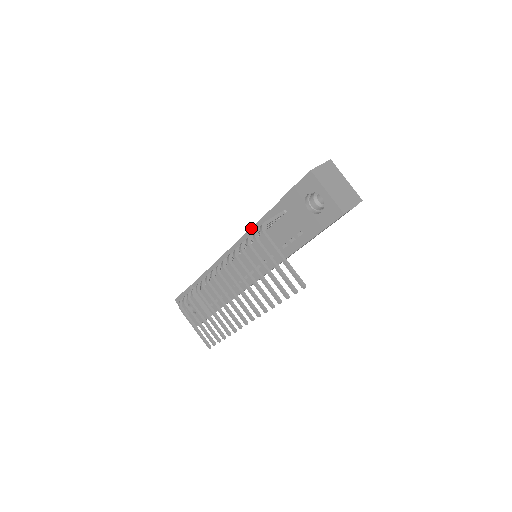
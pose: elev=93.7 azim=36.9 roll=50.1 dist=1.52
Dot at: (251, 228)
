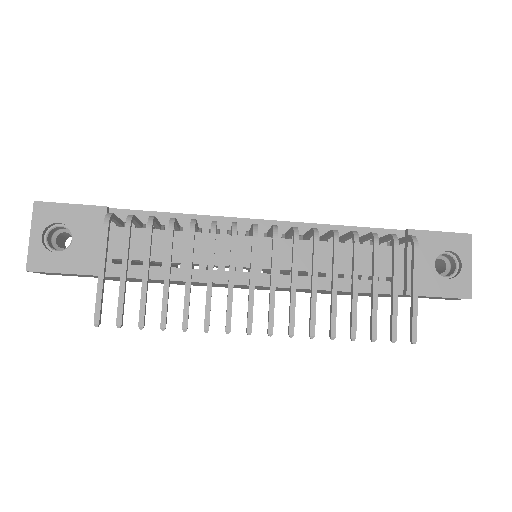
Dot at: (326, 224)
